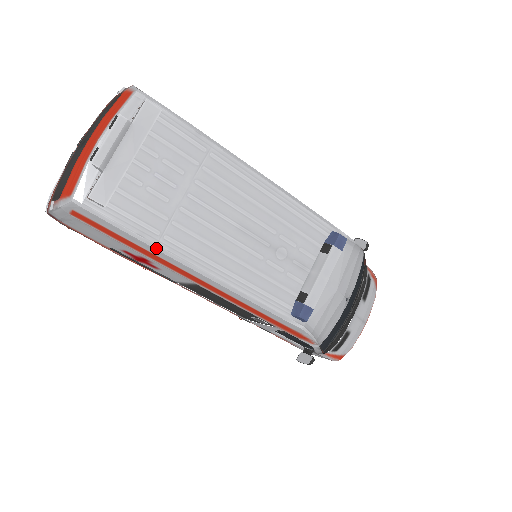
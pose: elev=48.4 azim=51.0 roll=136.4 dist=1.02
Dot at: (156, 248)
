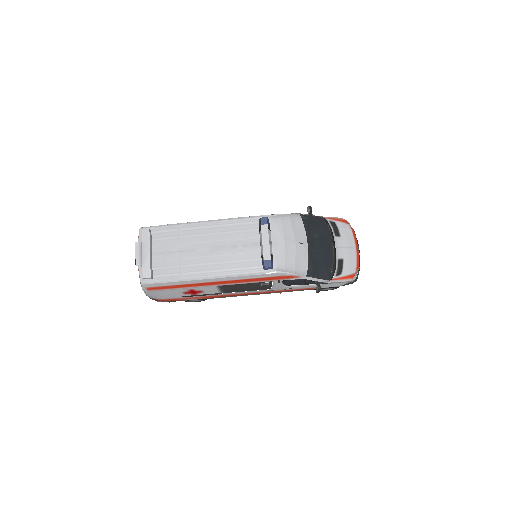
Dot at: (182, 281)
